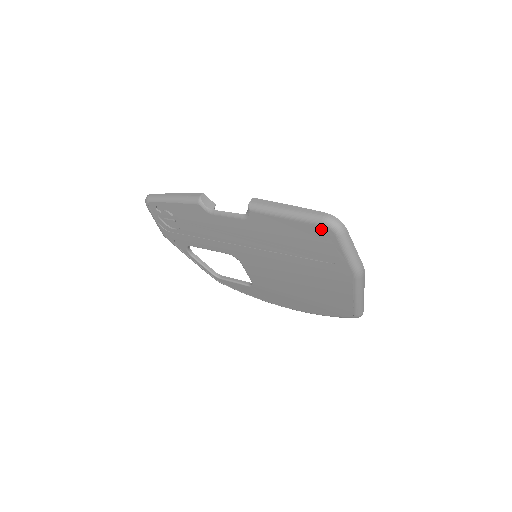
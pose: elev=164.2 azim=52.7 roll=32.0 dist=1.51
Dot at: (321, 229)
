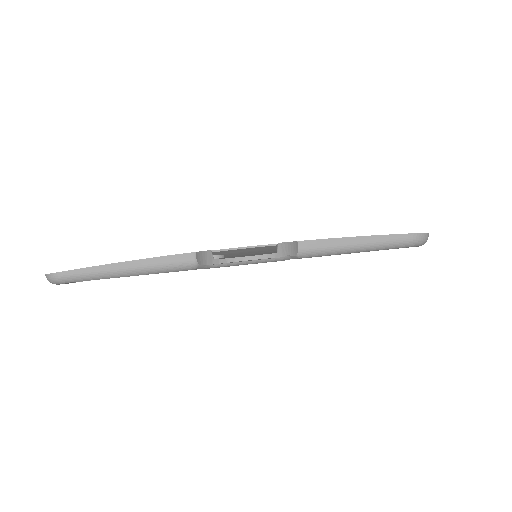
Dot at: occluded
